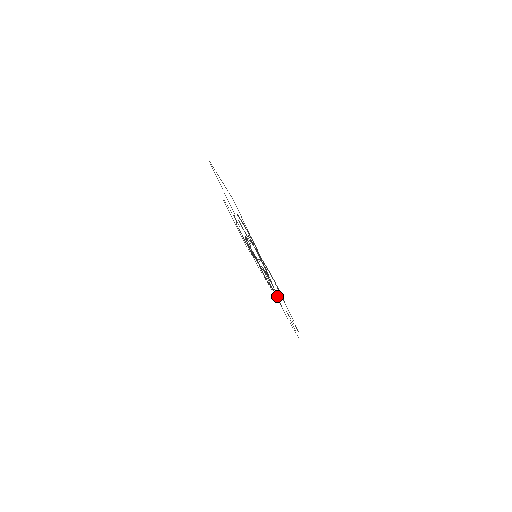
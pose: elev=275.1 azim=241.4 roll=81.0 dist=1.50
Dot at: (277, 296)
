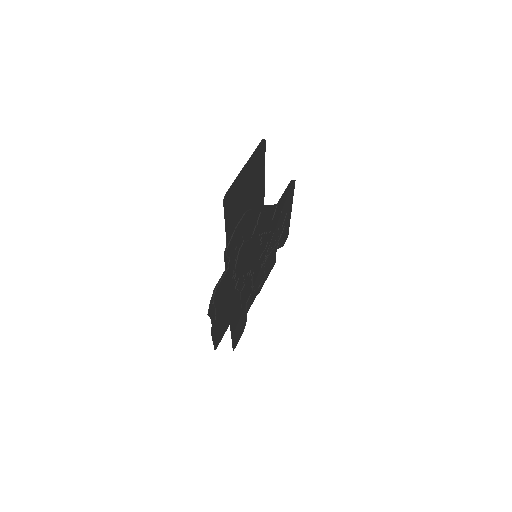
Dot at: (241, 304)
